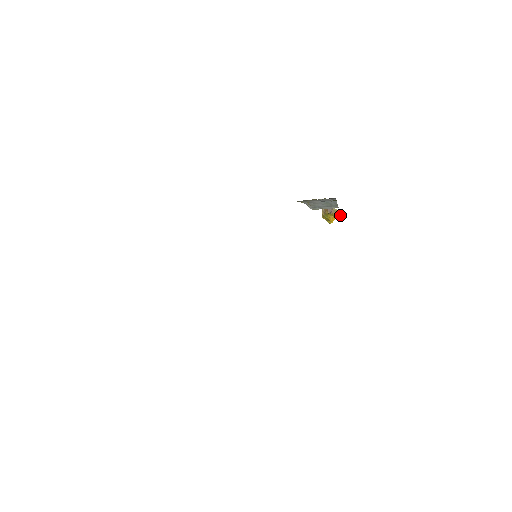
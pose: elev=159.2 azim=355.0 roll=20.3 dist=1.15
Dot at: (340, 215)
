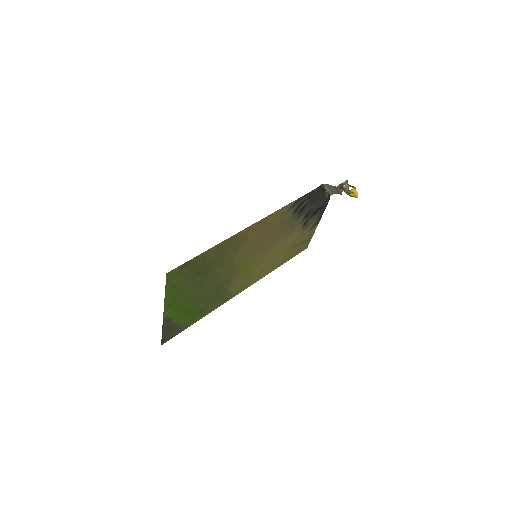
Dot at: occluded
